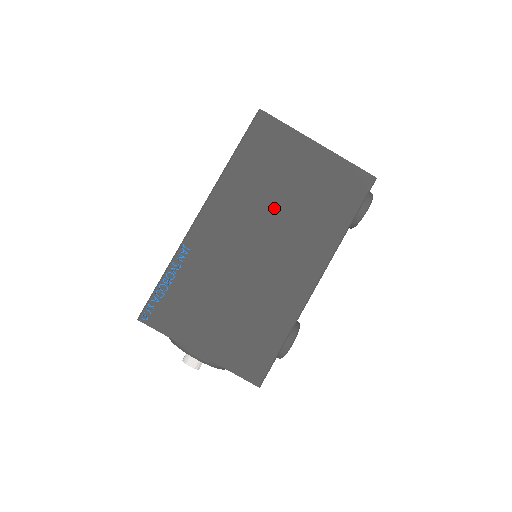
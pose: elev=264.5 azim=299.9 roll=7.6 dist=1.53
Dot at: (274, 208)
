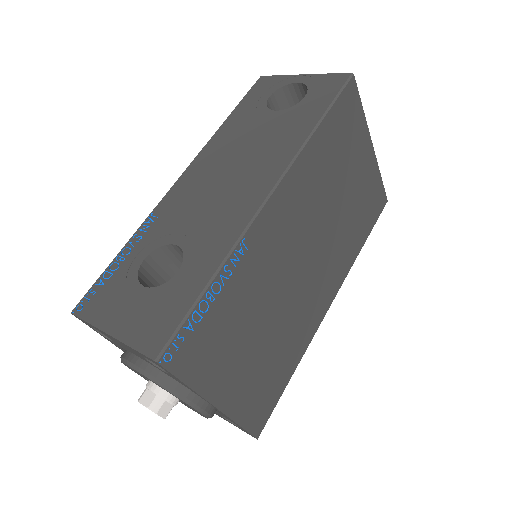
Dot at: (328, 211)
